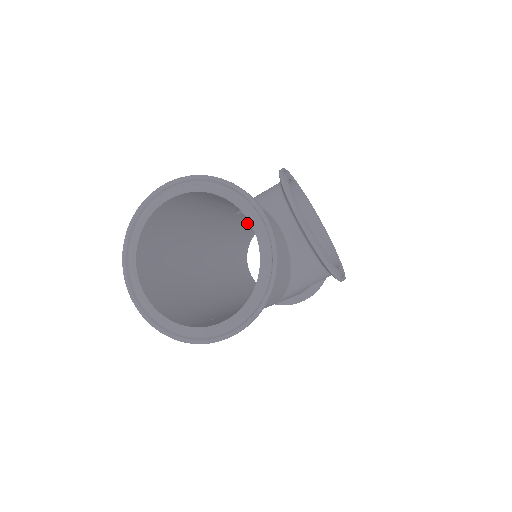
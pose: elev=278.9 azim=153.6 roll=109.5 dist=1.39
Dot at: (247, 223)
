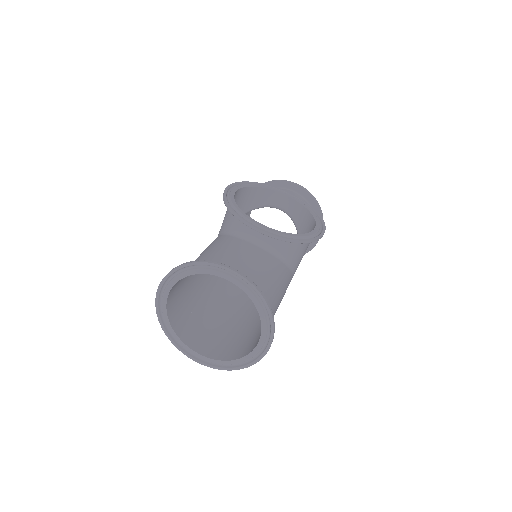
Dot at: occluded
